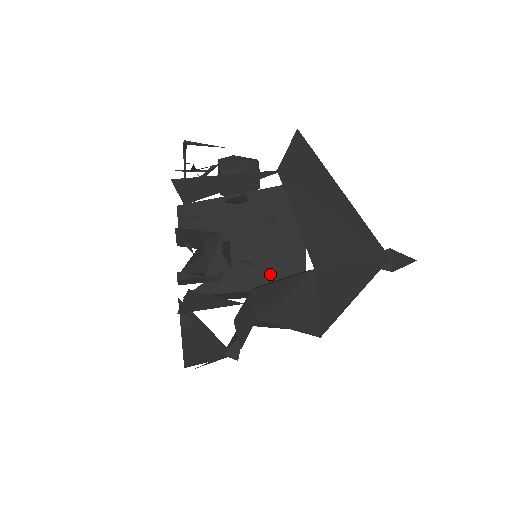
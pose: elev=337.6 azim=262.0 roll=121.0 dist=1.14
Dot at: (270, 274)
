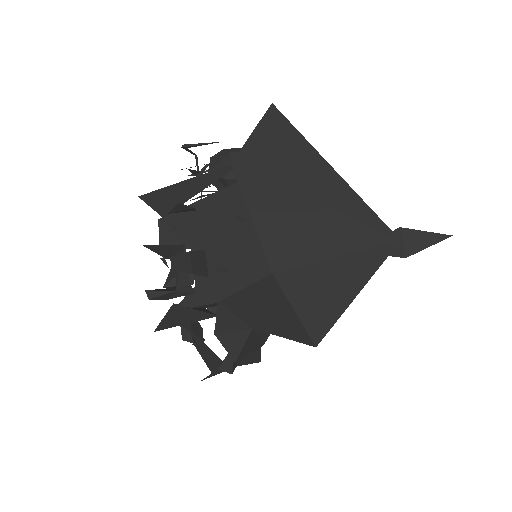
Dot at: (245, 280)
